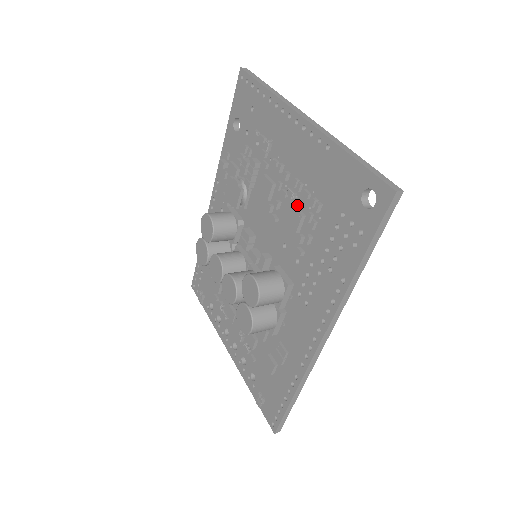
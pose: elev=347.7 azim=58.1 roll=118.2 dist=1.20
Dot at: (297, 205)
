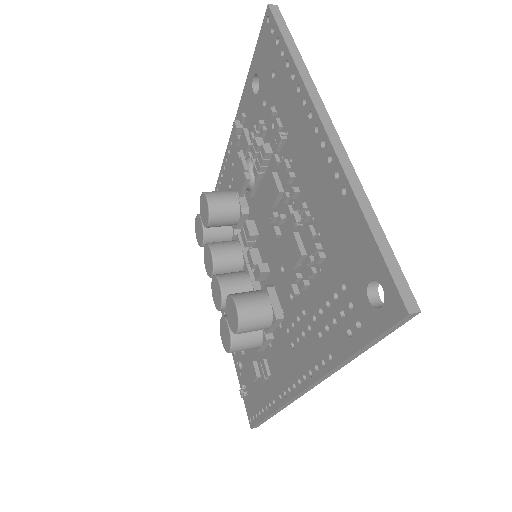
Dot at: (301, 235)
